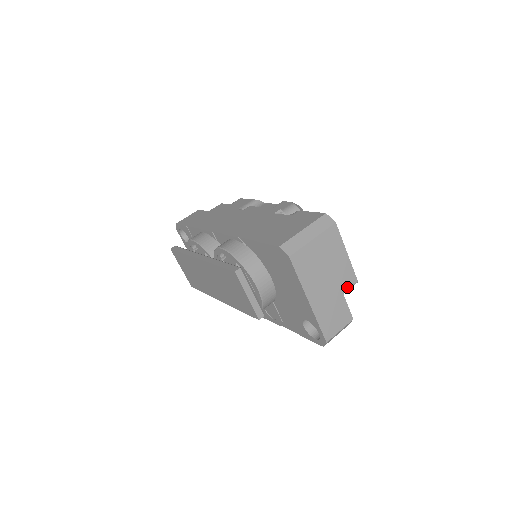
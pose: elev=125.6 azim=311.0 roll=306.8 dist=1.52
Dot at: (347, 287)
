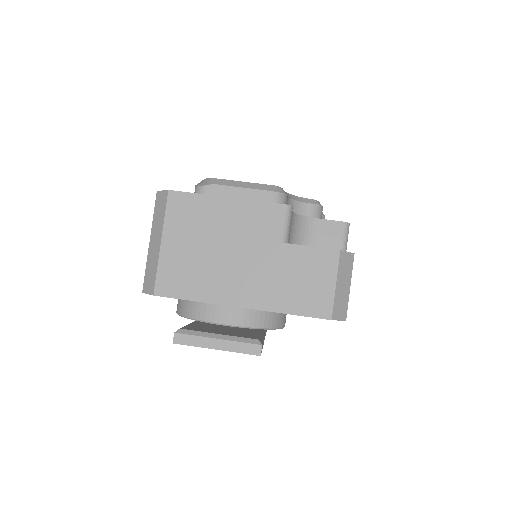
Dot at: (279, 229)
